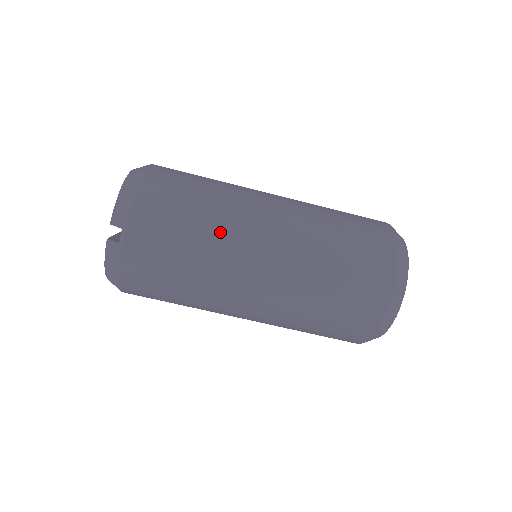
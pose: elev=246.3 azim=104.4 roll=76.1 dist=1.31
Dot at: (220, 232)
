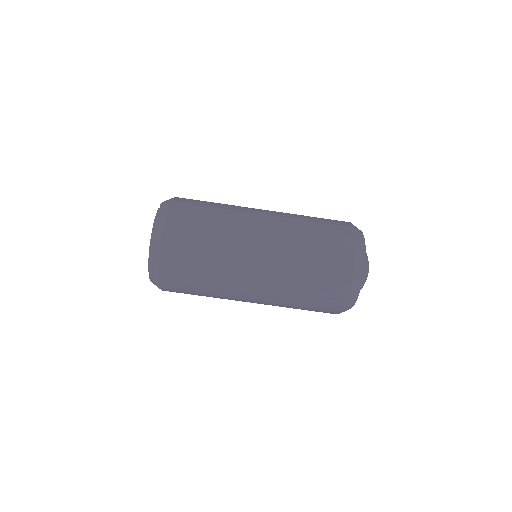
Dot at: (232, 205)
